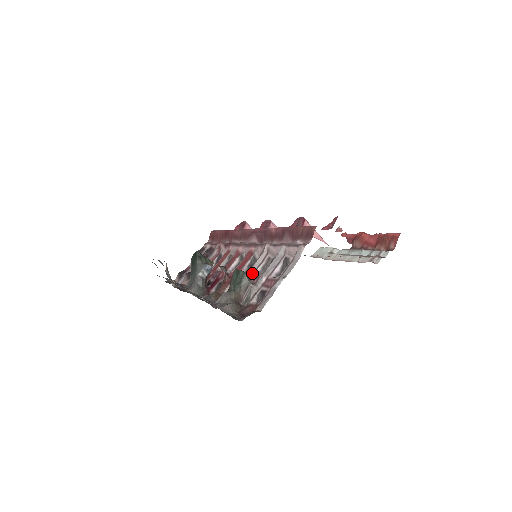
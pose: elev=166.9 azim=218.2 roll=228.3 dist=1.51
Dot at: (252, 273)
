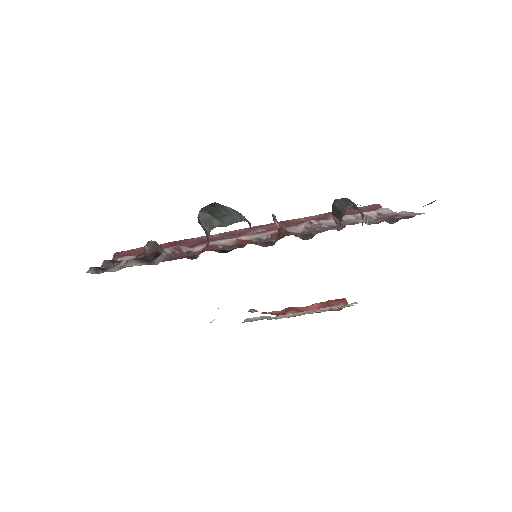
Dot at: (328, 226)
